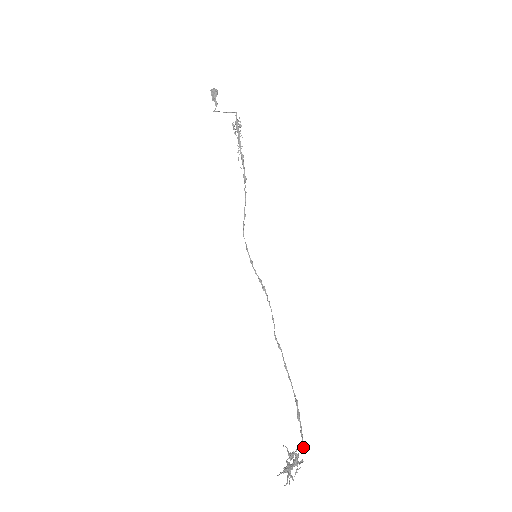
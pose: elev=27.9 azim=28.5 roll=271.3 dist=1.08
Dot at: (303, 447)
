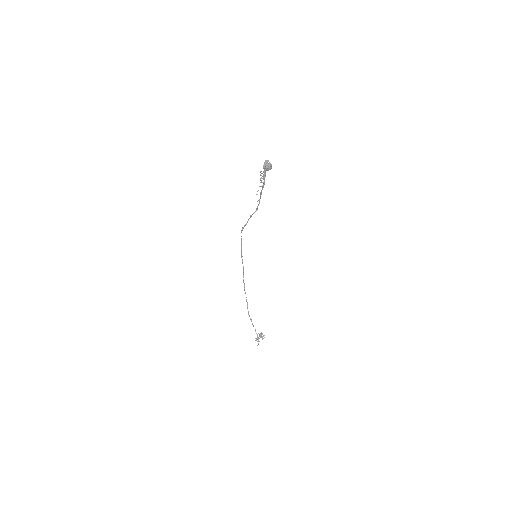
Dot at: occluded
